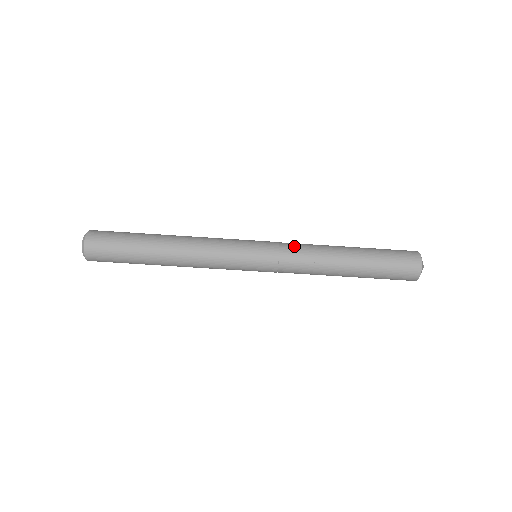
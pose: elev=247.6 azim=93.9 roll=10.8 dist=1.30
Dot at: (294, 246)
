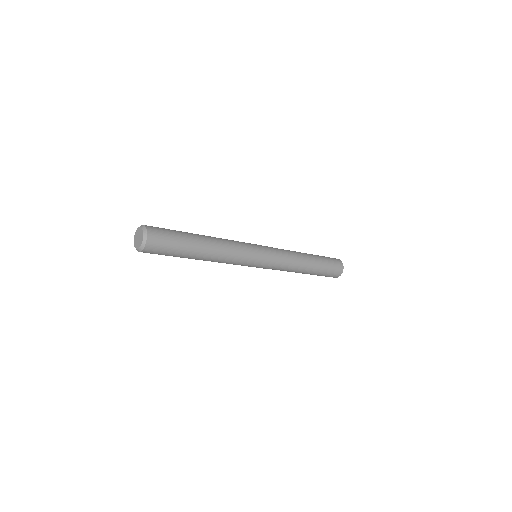
Dot at: (284, 256)
